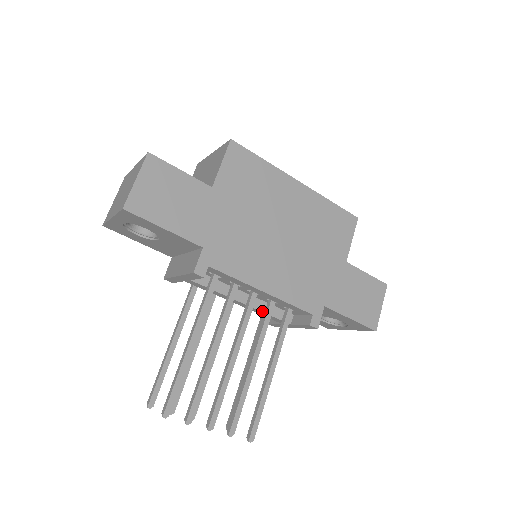
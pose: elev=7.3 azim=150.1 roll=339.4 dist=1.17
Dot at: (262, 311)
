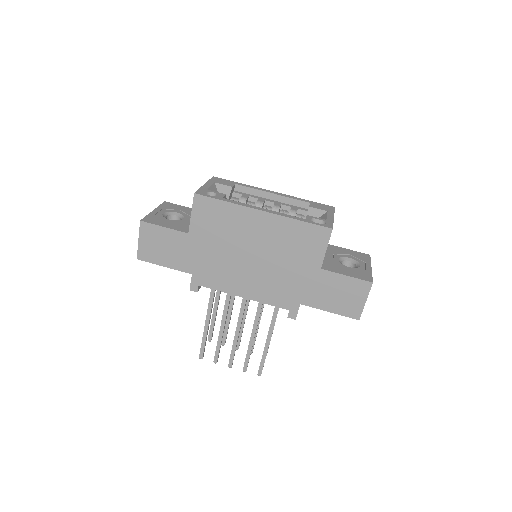
Dot at: occluded
